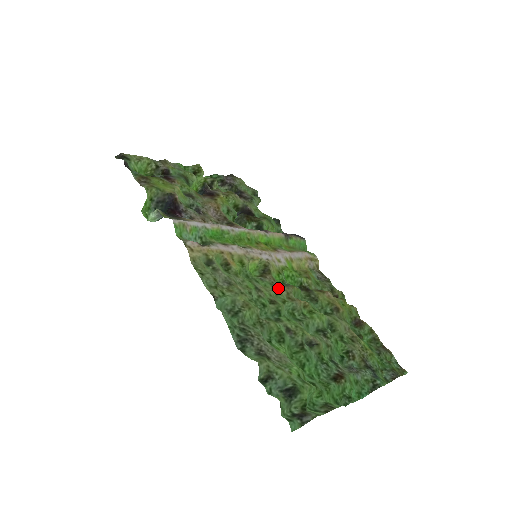
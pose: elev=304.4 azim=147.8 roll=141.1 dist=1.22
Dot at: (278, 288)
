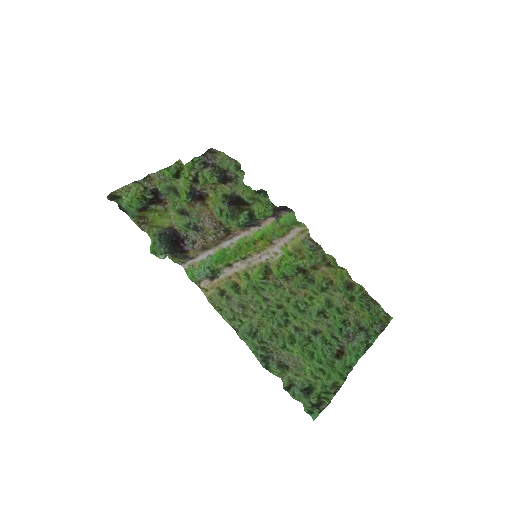
Dot at: (281, 287)
